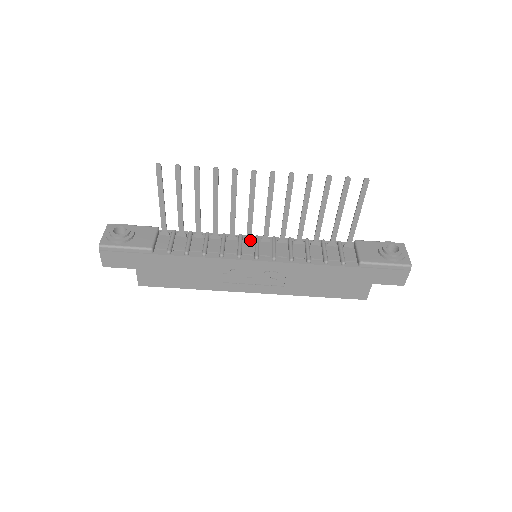
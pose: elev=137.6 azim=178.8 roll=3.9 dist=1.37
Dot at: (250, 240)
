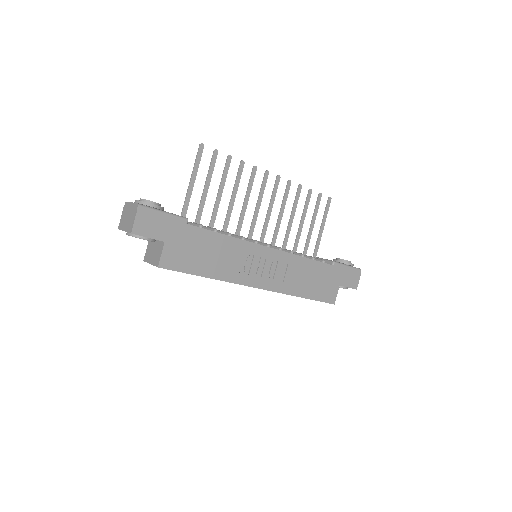
Dot at: occluded
